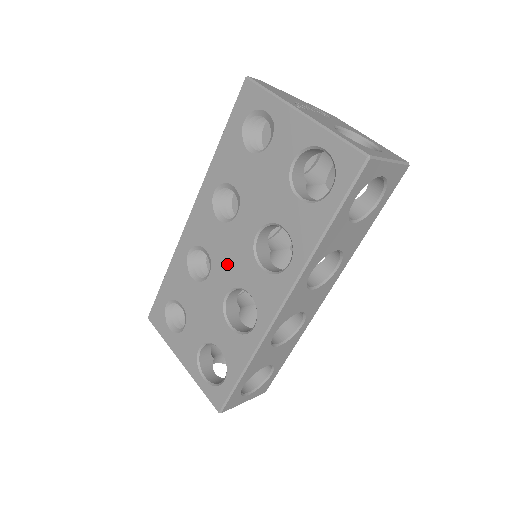
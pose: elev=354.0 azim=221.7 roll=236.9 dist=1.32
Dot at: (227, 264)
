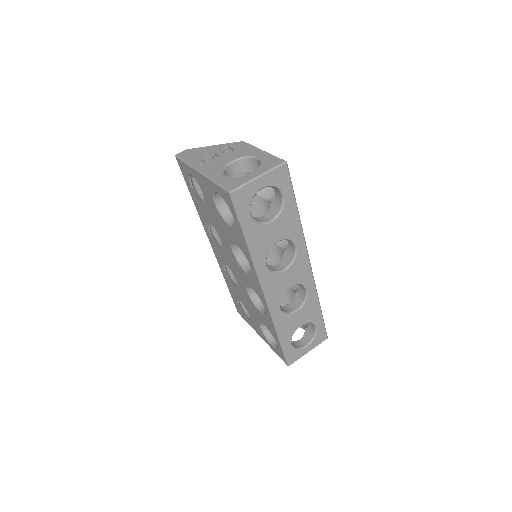
Dot at: (236, 272)
